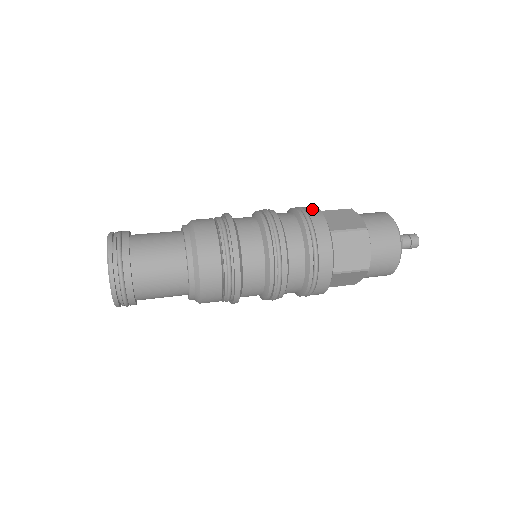
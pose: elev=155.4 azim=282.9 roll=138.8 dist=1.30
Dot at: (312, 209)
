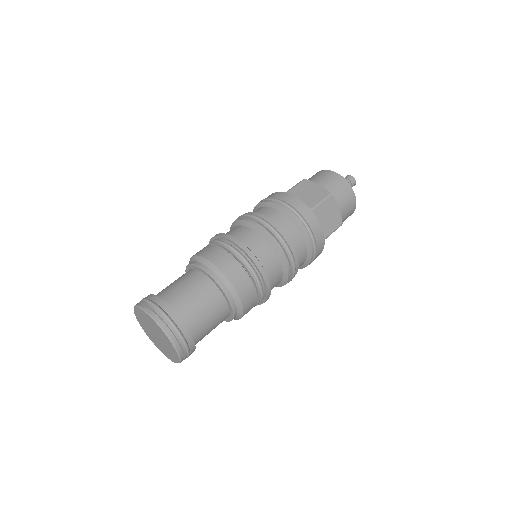
Dot at: (315, 226)
